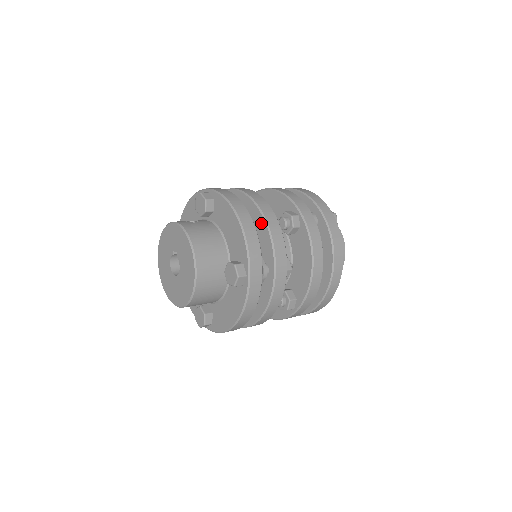
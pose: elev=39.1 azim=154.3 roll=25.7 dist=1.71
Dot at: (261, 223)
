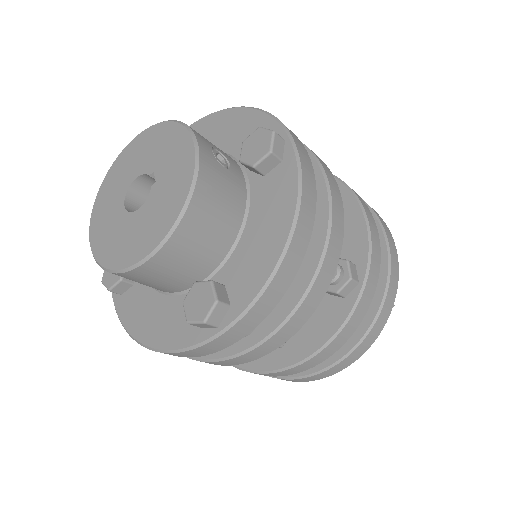
Dot at: (309, 263)
